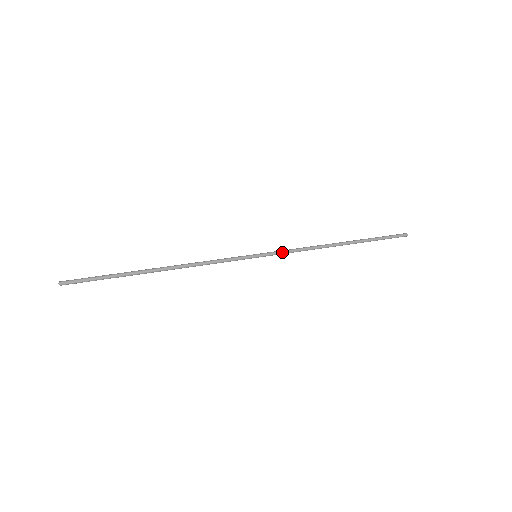
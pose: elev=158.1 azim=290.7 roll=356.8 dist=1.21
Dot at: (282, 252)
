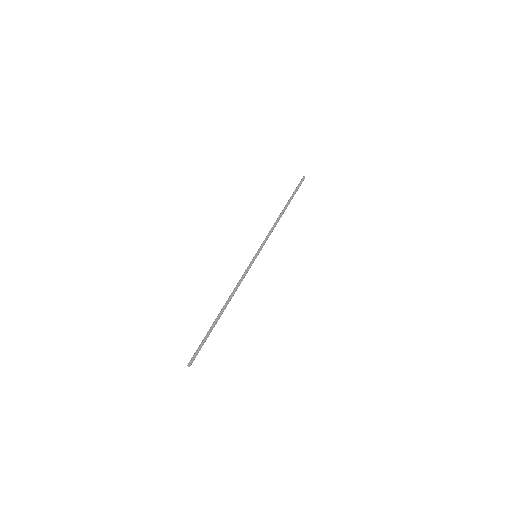
Dot at: (264, 242)
